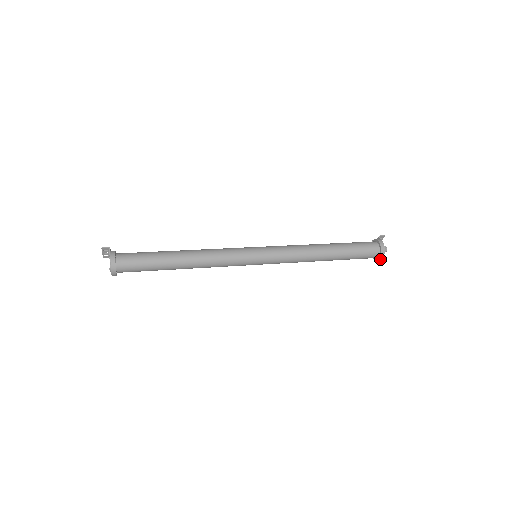
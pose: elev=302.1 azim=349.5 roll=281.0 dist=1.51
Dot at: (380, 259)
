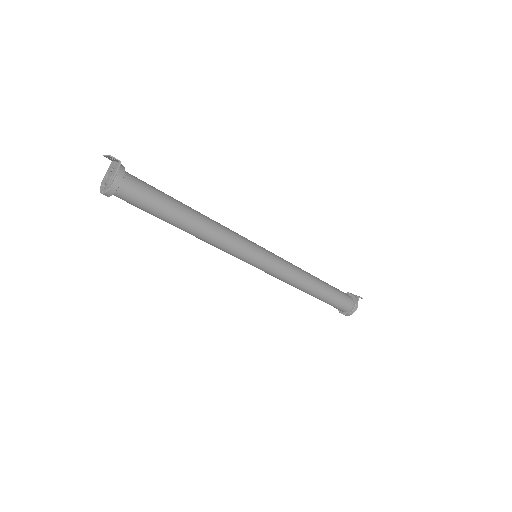
Dot at: occluded
